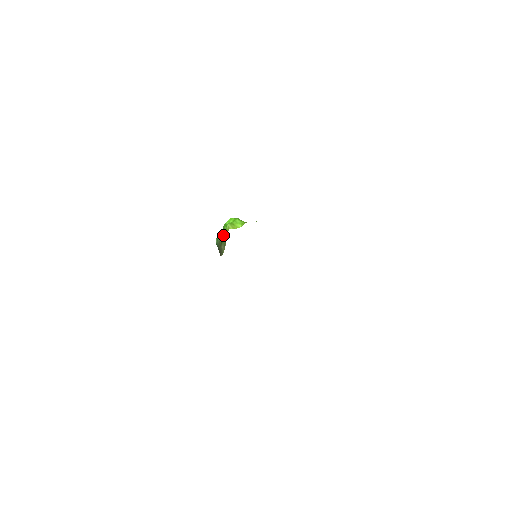
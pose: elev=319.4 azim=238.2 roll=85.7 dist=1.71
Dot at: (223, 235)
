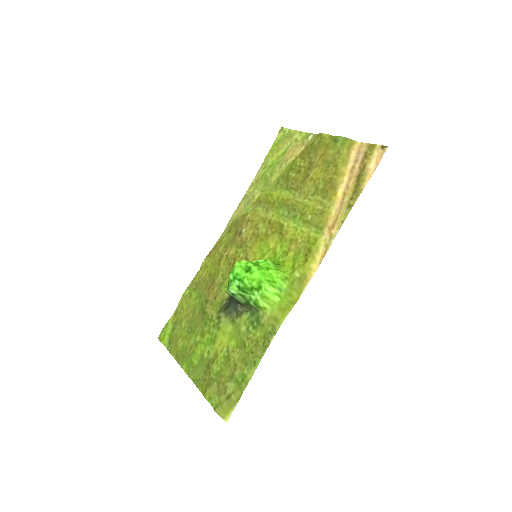
Dot at: (247, 300)
